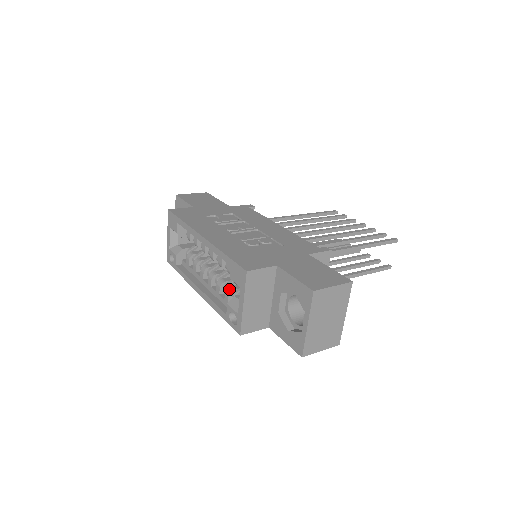
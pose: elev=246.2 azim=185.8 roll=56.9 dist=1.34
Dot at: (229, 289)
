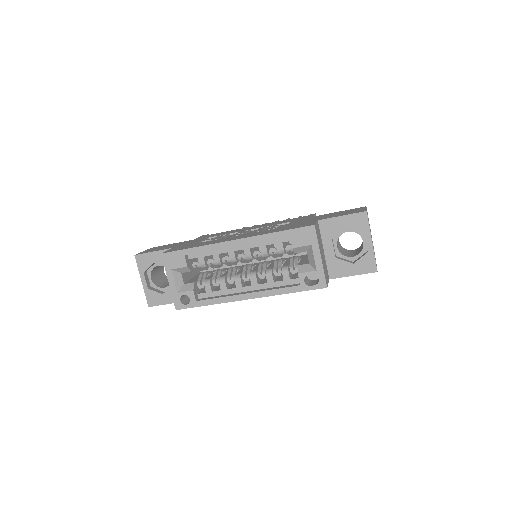
Dot at: (284, 268)
